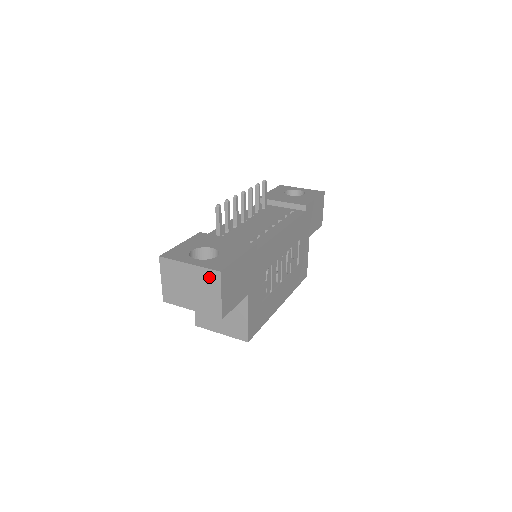
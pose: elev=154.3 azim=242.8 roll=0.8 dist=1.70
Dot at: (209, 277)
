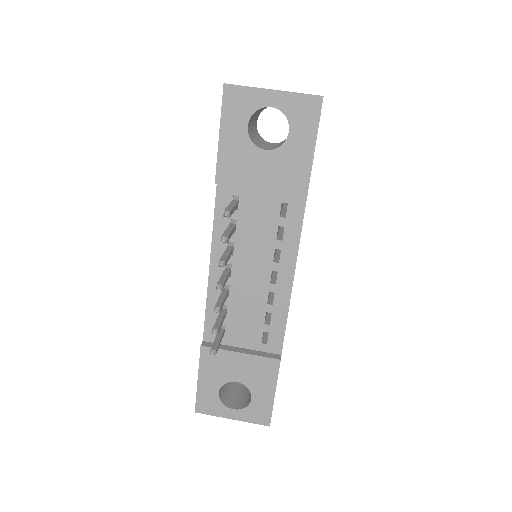
Dot at: occluded
